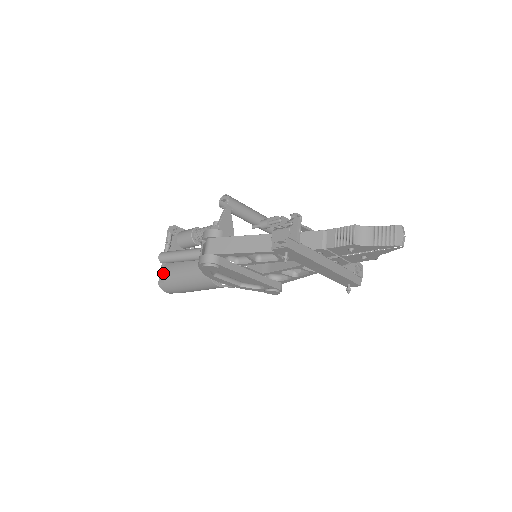
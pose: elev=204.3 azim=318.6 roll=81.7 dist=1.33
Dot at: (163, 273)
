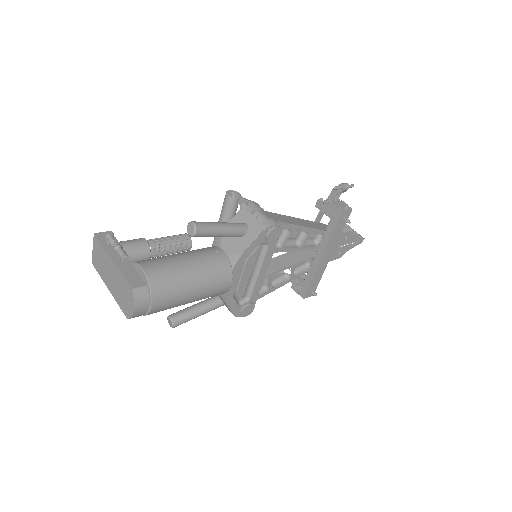
Dot at: (146, 270)
